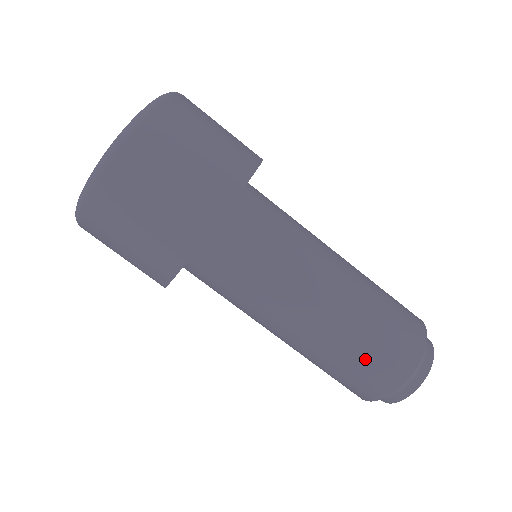
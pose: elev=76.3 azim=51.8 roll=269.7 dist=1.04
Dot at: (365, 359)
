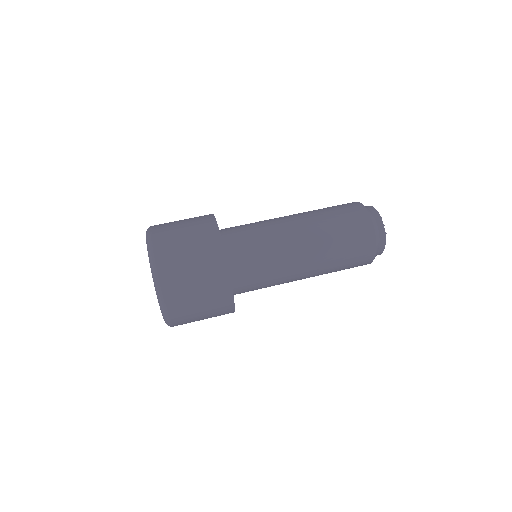
Dot at: (338, 214)
